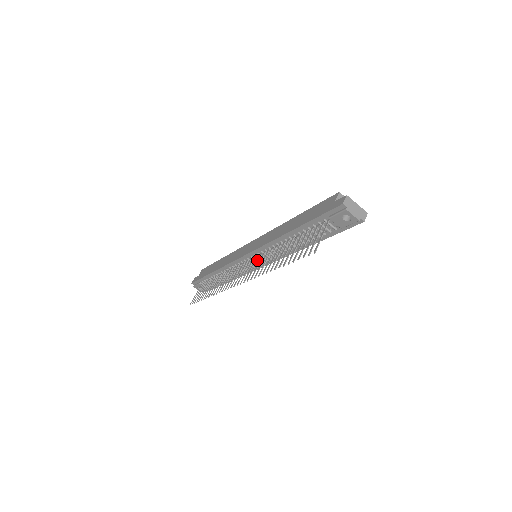
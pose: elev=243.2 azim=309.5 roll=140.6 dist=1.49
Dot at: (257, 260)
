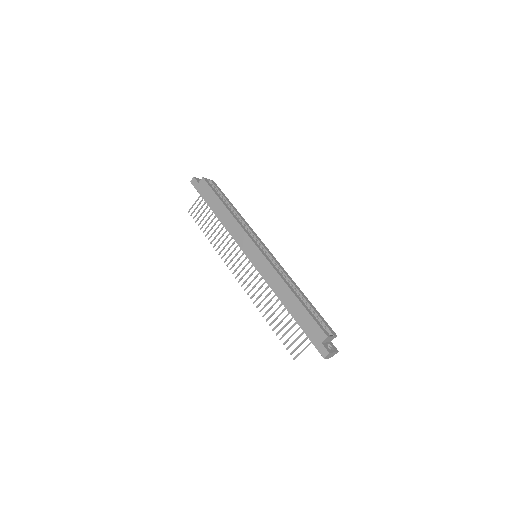
Dot at: (256, 276)
